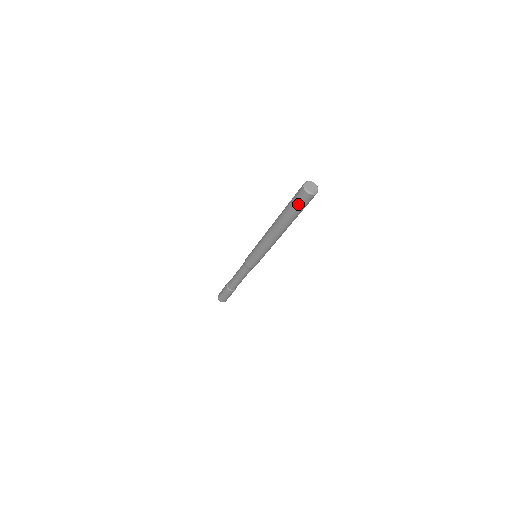
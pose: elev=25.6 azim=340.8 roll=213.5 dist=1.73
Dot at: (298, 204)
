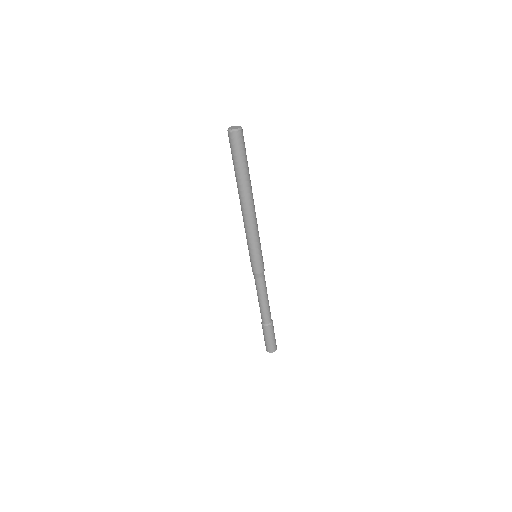
Dot at: (236, 151)
